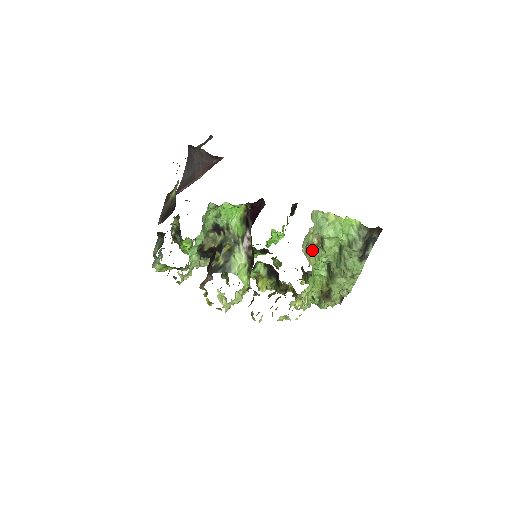
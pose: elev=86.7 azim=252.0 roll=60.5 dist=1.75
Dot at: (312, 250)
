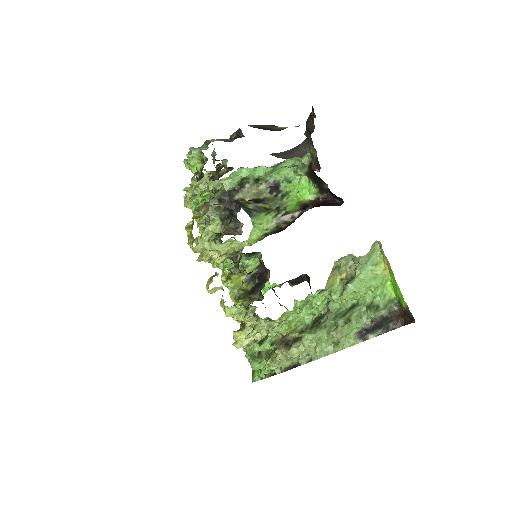
Dot at: (335, 278)
